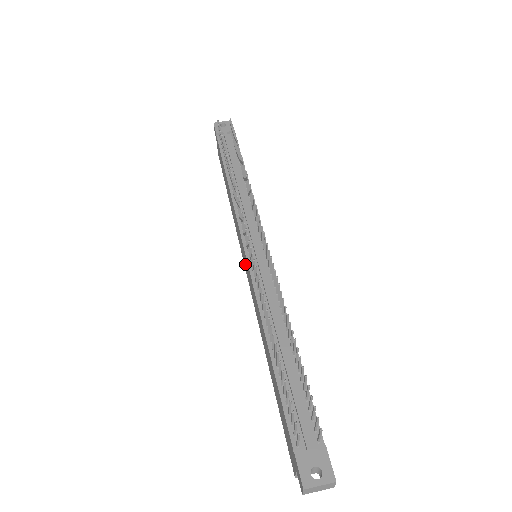
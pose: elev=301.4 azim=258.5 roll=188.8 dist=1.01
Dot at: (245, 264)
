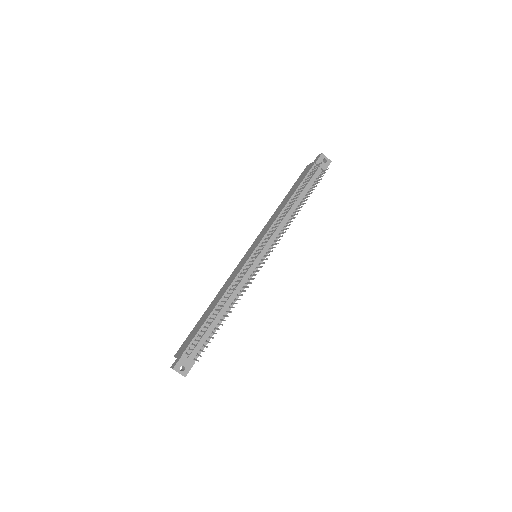
Dot at: (248, 252)
